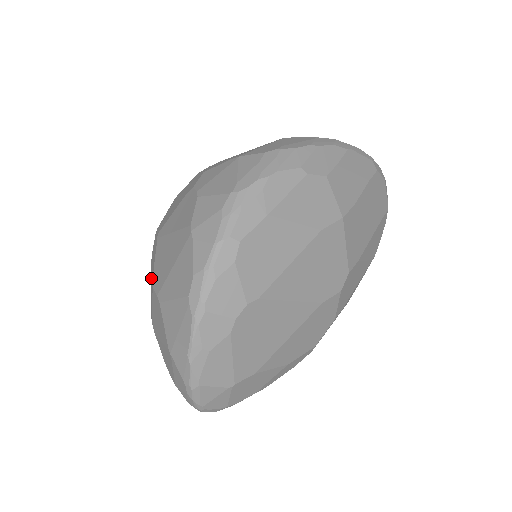
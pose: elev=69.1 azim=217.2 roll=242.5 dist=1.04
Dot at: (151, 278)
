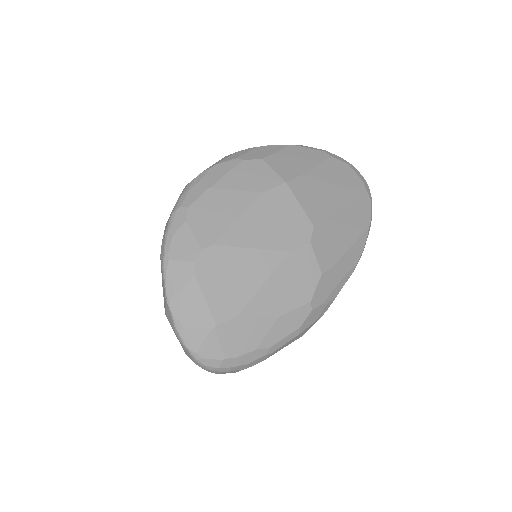
Dot at: occluded
